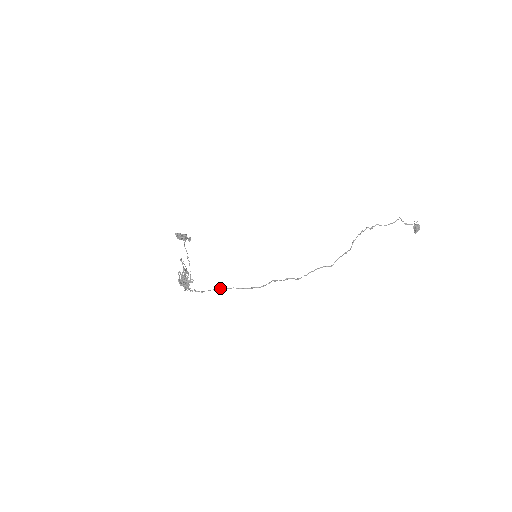
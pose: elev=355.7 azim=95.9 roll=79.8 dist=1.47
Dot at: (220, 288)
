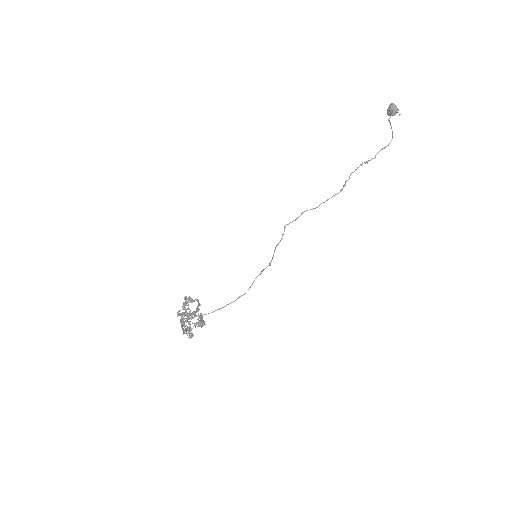
Dot at: occluded
